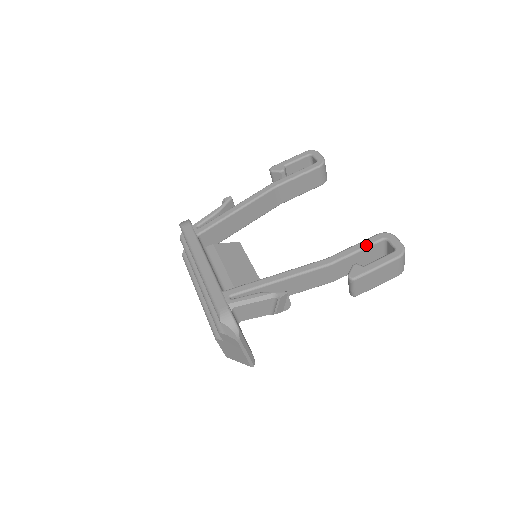
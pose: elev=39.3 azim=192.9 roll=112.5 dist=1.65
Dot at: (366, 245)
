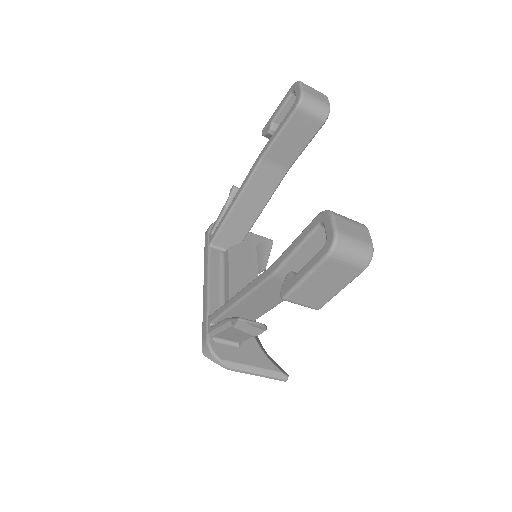
Dot at: (302, 239)
